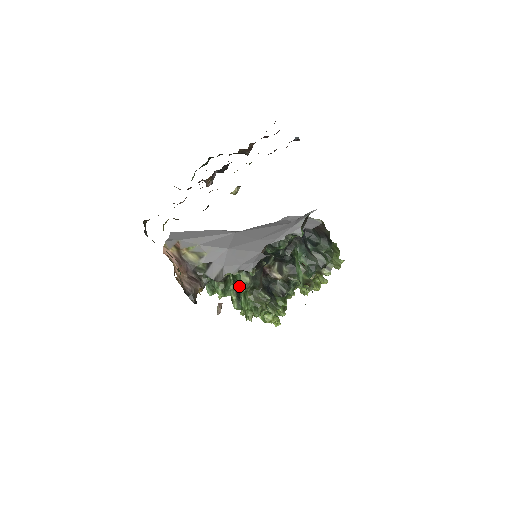
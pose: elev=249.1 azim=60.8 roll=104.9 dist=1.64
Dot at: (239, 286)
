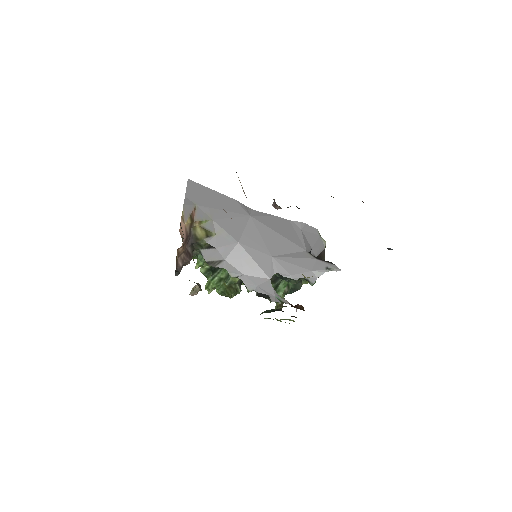
Dot at: occluded
